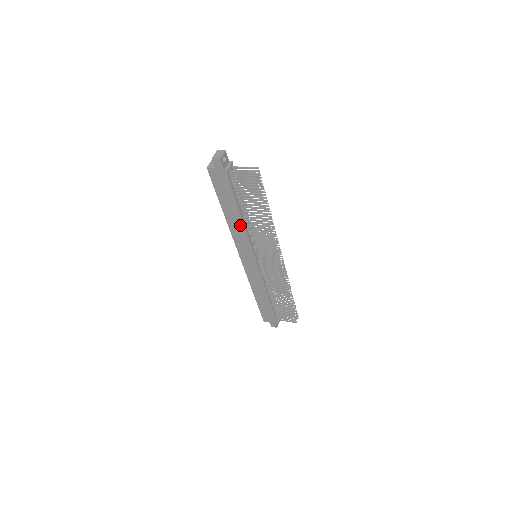
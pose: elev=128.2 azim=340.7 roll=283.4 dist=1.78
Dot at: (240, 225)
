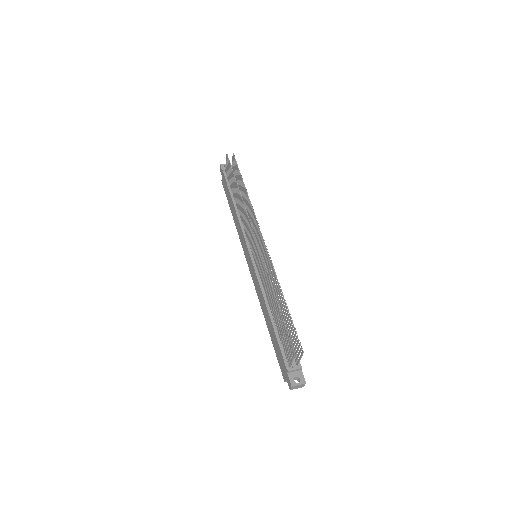
Dot at: (237, 218)
